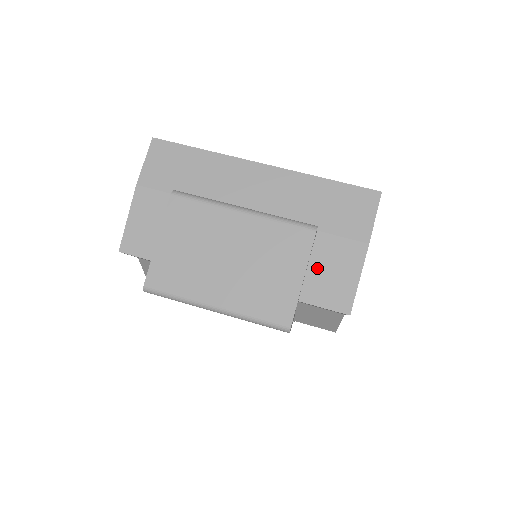
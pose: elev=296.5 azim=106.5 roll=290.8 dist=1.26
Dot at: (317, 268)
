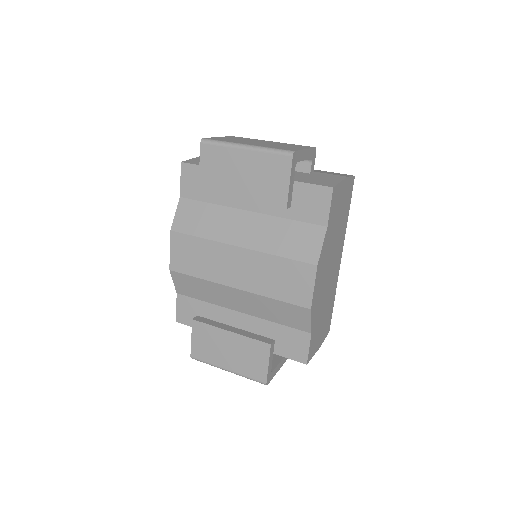
Dot at: (312, 177)
